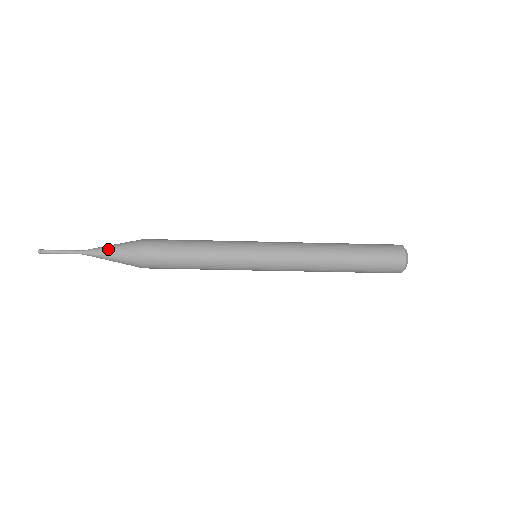
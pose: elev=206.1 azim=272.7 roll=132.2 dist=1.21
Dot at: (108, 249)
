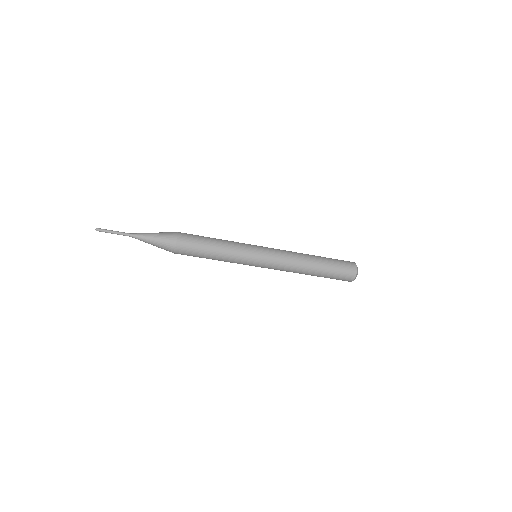
Dot at: (152, 233)
